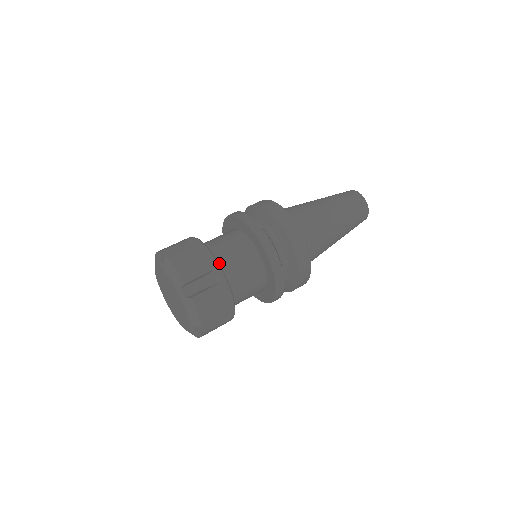
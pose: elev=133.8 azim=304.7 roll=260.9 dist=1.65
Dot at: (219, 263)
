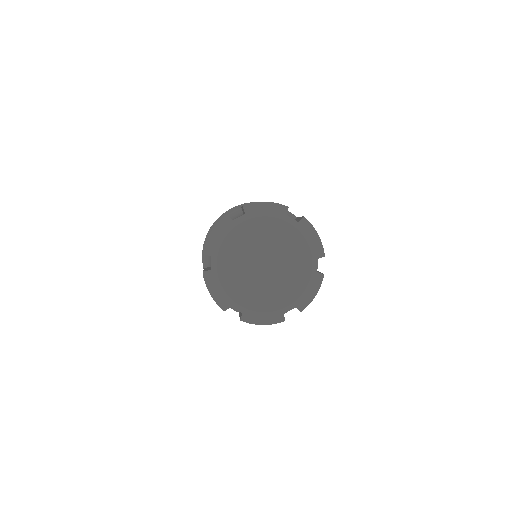
Dot at: occluded
